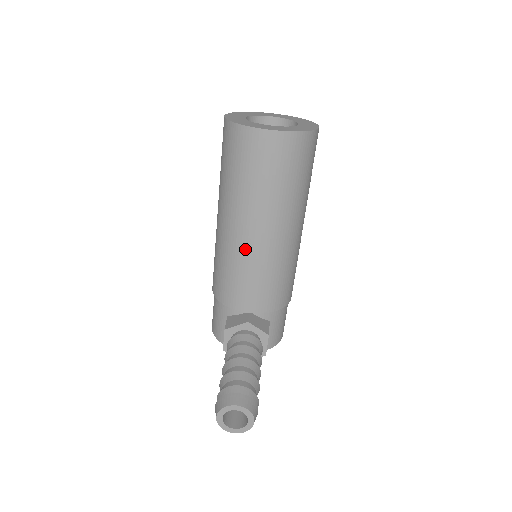
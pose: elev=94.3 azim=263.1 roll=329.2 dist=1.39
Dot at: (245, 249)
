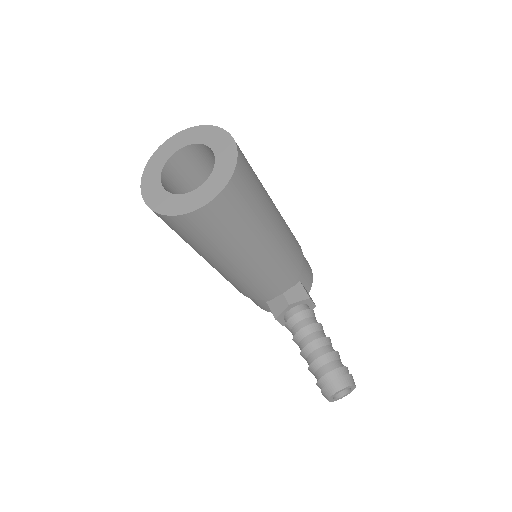
Dot at: (250, 272)
